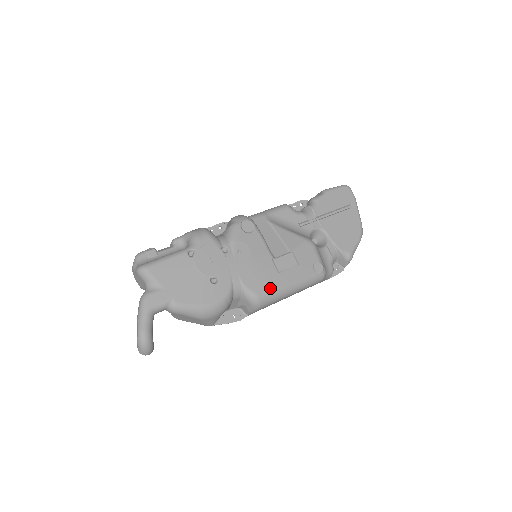
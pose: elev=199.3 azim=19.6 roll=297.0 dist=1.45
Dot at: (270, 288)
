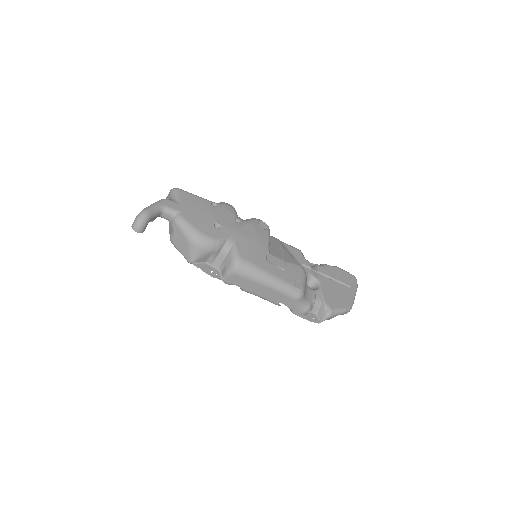
Dot at: (253, 262)
